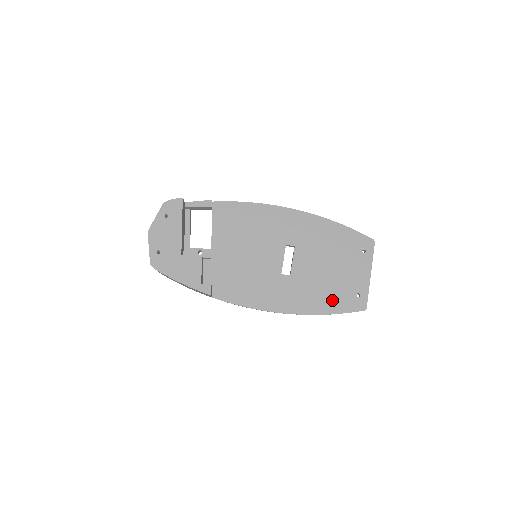
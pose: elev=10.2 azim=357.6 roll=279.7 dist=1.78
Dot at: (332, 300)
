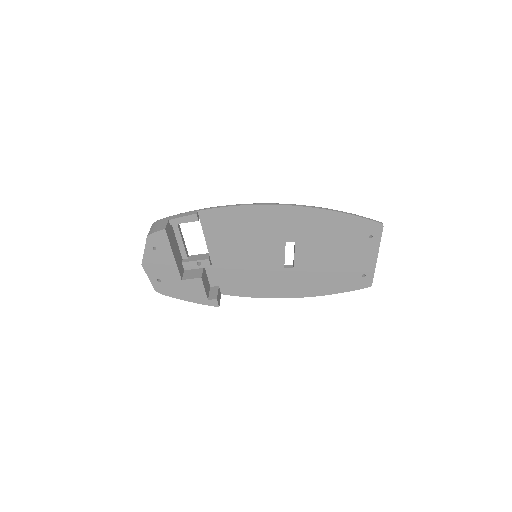
Dot at: (337, 283)
